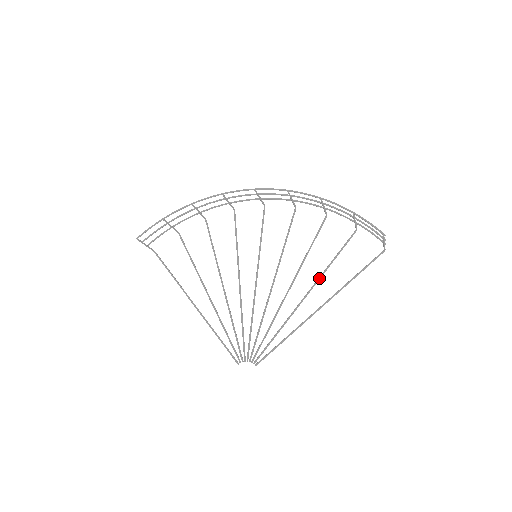
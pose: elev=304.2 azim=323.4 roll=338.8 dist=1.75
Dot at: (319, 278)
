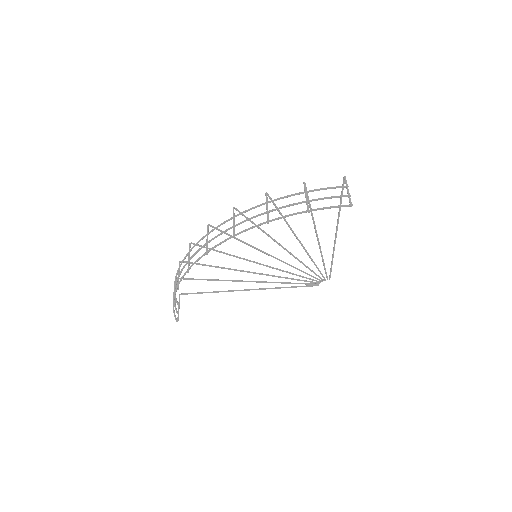
Dot at: (314, 226)
